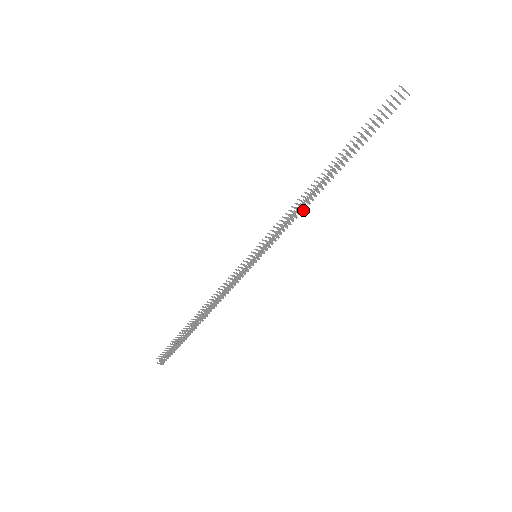
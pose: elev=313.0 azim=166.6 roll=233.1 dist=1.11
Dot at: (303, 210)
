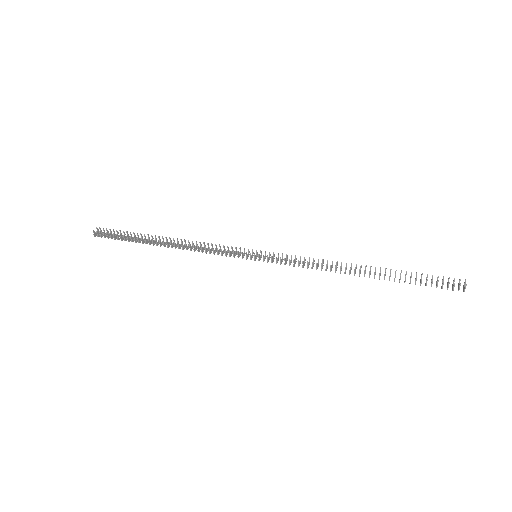
Dot at: occluded
